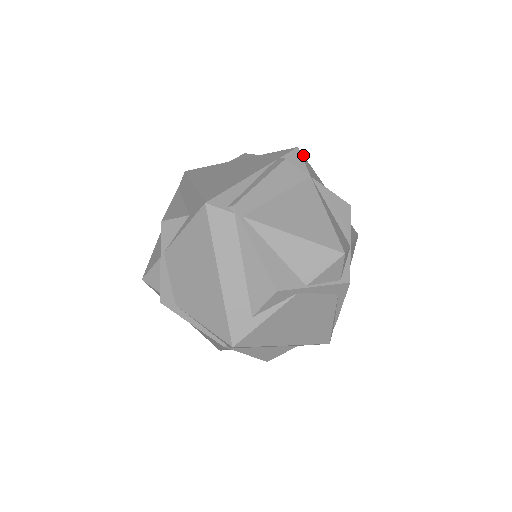
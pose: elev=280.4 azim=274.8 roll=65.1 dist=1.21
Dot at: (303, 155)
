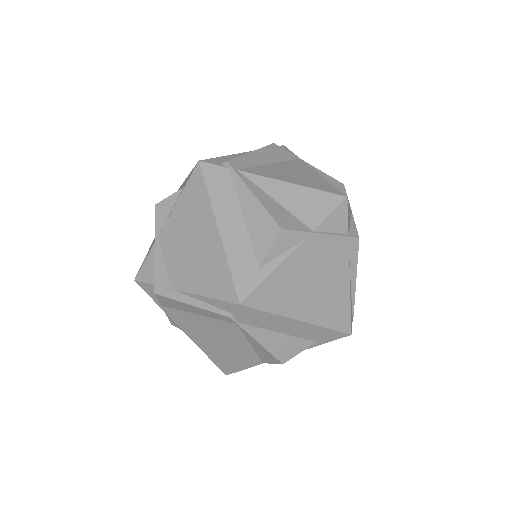
Dot at: occluded
